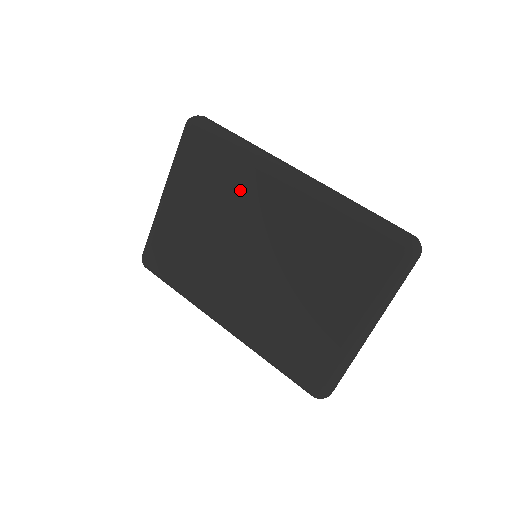
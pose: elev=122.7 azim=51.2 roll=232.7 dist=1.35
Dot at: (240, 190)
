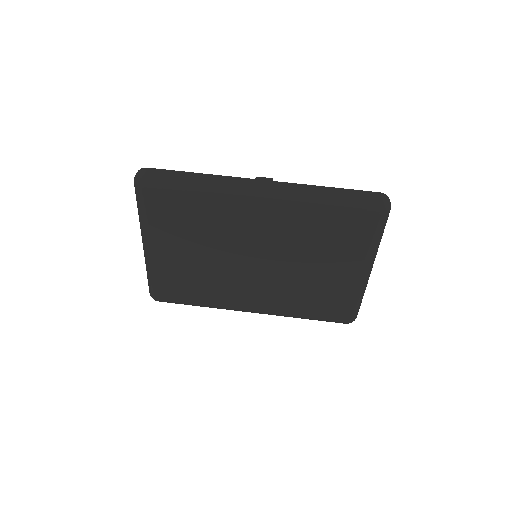
Dot at: (220, 219)
